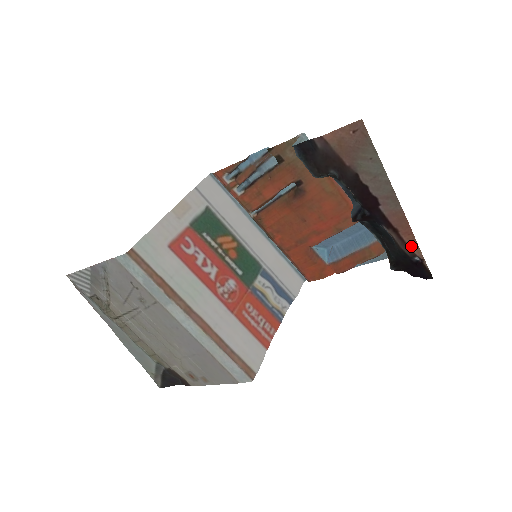
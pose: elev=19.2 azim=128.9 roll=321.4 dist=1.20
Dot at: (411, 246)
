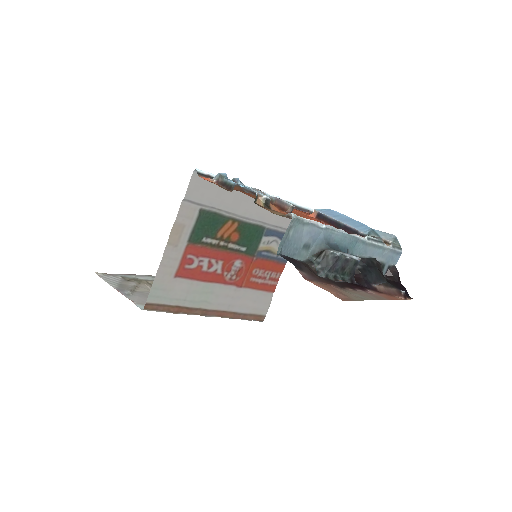
Dot at: (396, 297)
